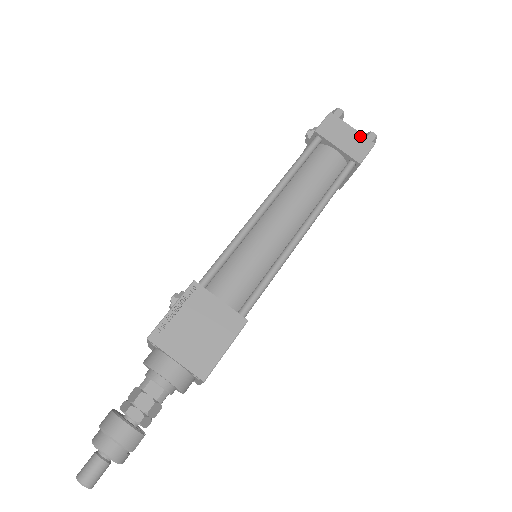
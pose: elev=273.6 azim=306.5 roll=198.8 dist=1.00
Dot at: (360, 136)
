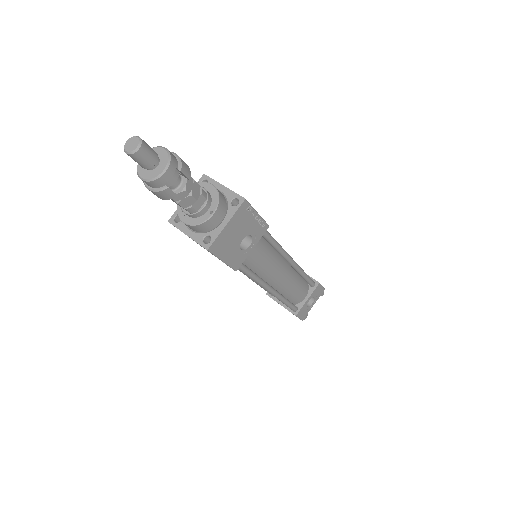
Dot at: occluded
